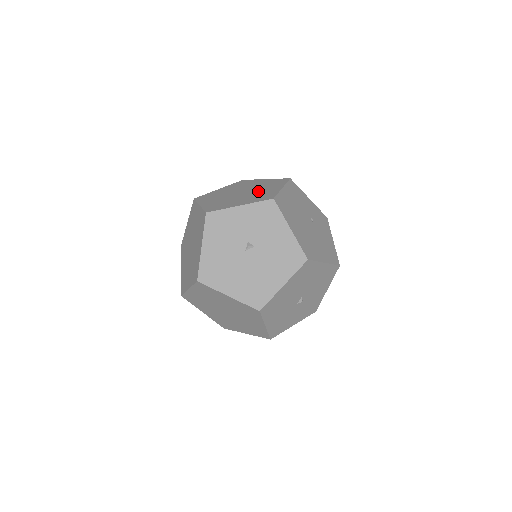
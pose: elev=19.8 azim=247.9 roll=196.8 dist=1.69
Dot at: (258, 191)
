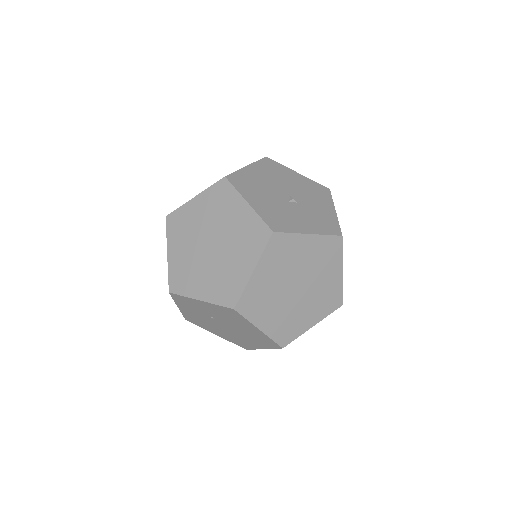
Dot at: occluded
